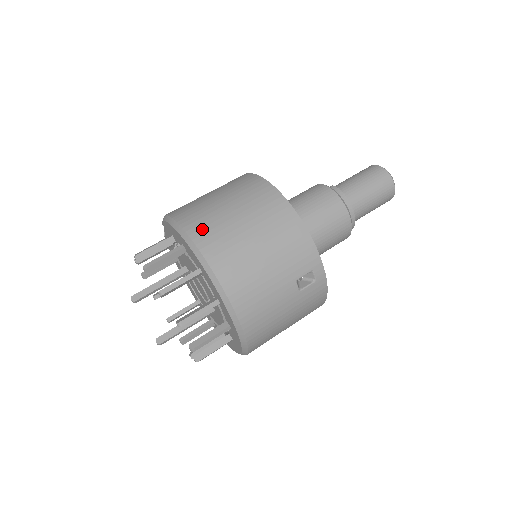
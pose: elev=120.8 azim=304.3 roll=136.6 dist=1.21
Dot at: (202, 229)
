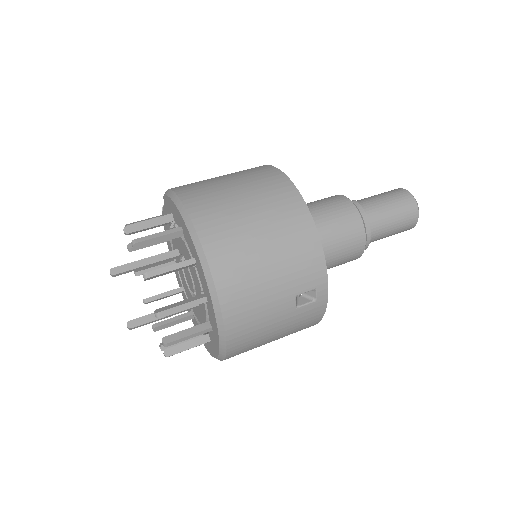
Dot at: (207, 216)
